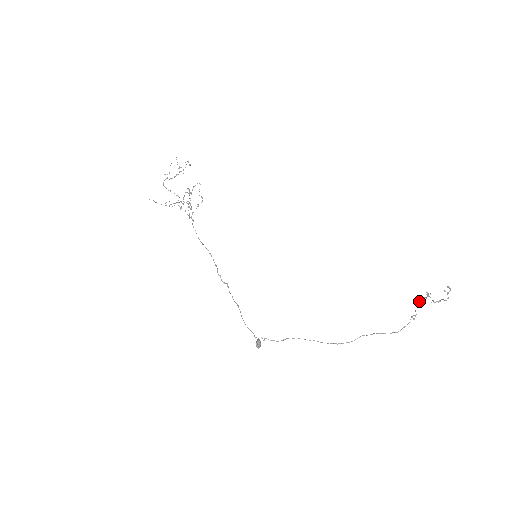
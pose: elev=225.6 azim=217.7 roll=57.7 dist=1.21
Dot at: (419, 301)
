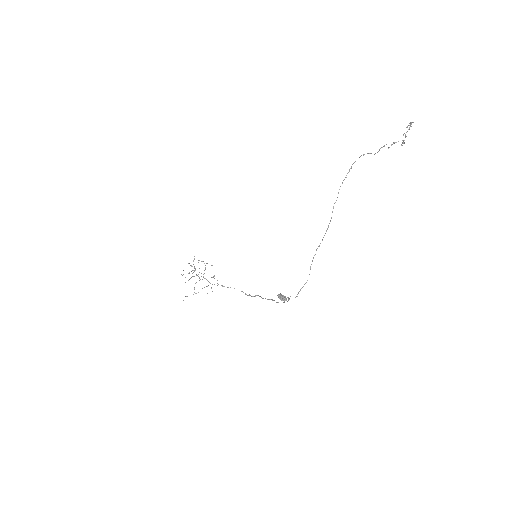
Dot at: (379, 149)
